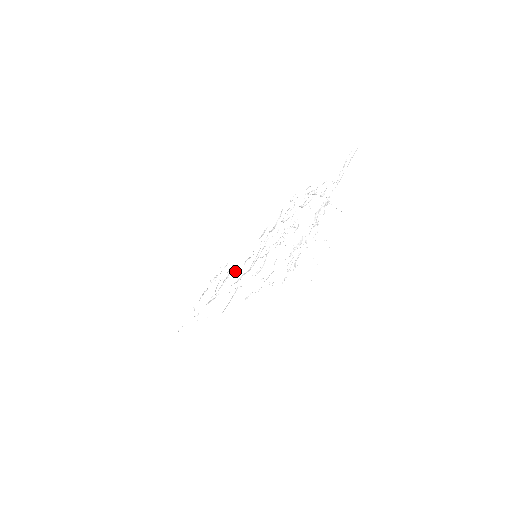
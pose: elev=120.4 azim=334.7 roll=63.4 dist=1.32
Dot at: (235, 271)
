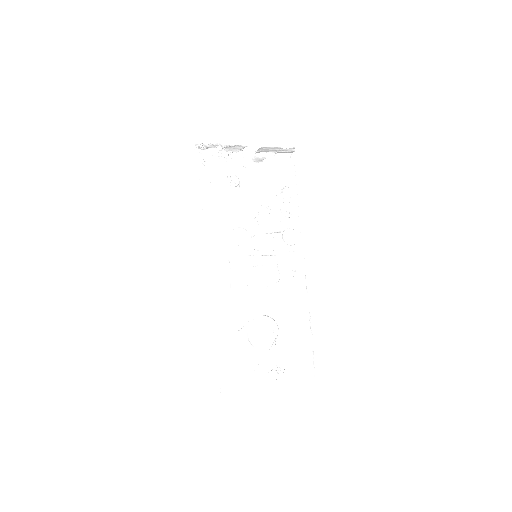
Dot at: (270, 318)
